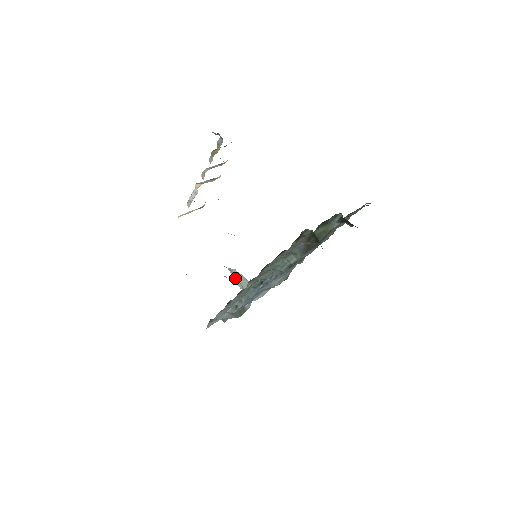
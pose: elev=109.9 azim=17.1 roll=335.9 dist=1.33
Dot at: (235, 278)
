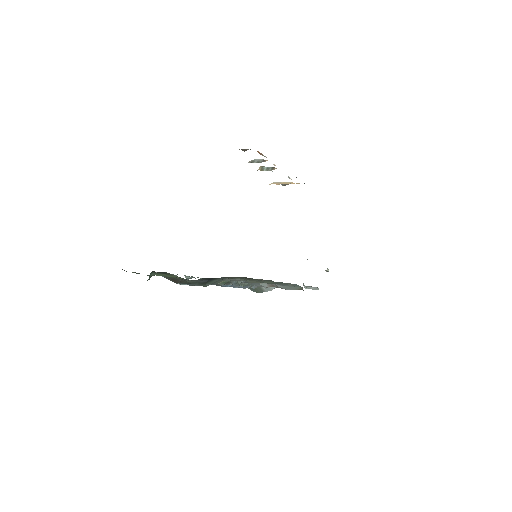
Dot at: (307, 259)
